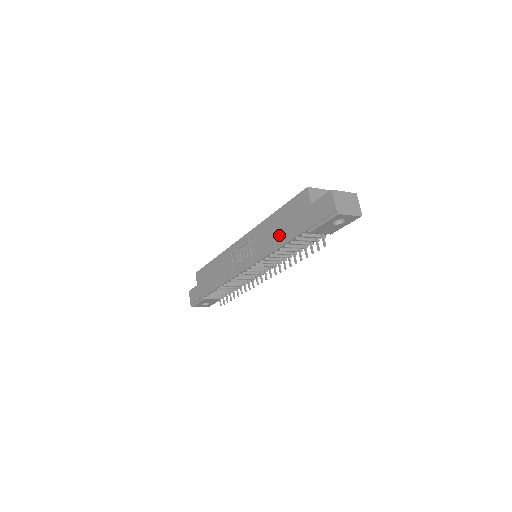
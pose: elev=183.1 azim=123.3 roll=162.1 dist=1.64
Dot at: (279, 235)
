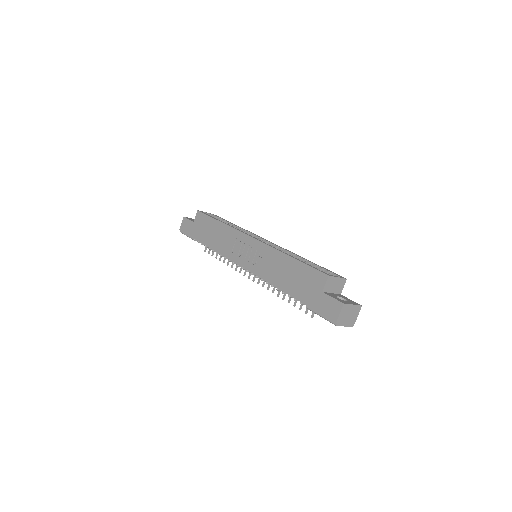
Dot at: (283, 279)
